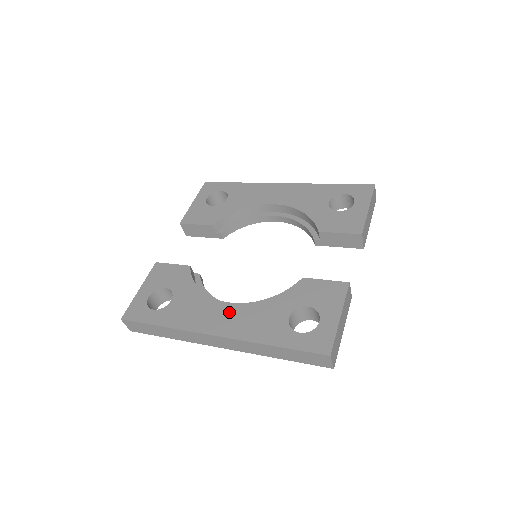
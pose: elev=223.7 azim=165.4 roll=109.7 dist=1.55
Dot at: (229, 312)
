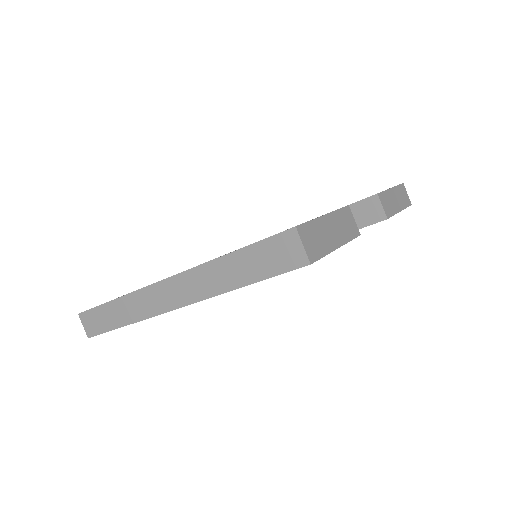
Dot at: occluded
